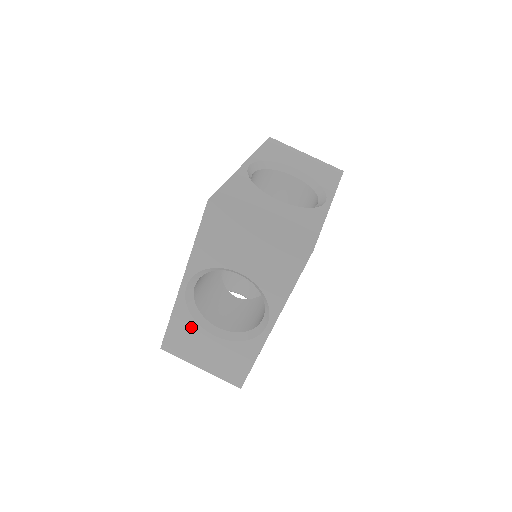
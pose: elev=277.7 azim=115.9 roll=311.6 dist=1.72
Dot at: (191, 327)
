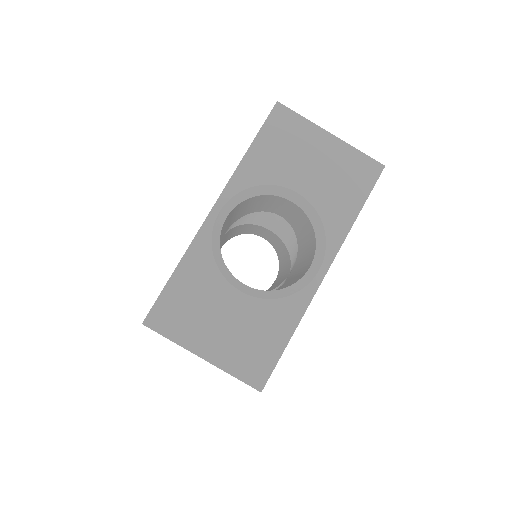
Dot at: (208, 278)
